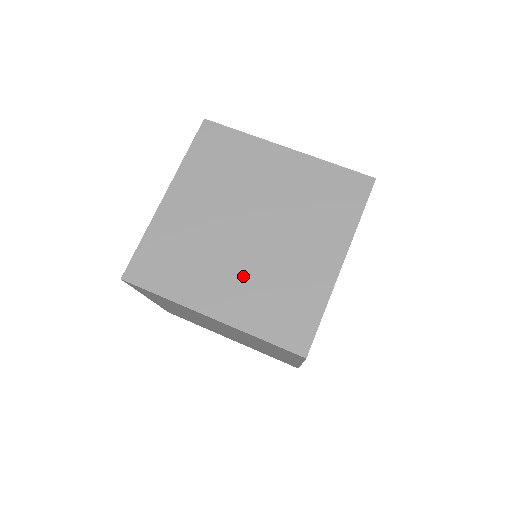
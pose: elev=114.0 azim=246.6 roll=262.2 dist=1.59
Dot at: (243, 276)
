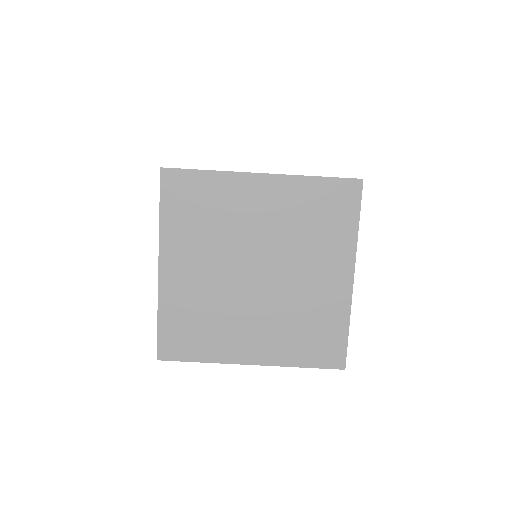
Dot at: (266, 320)
